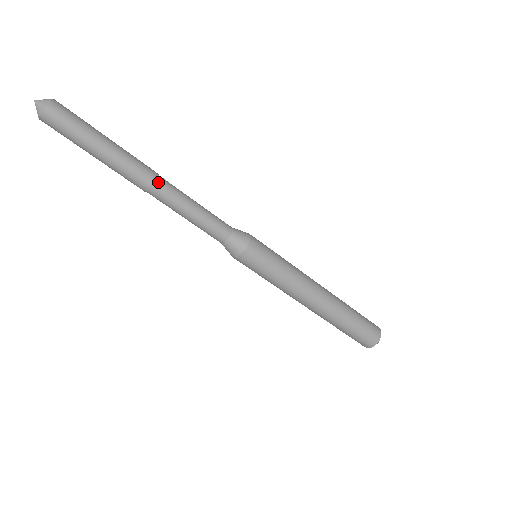
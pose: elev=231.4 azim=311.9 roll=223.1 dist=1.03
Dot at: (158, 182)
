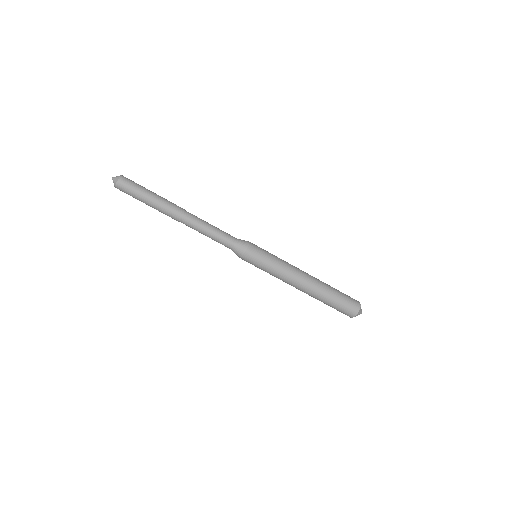
Dot at: (186, 212)
